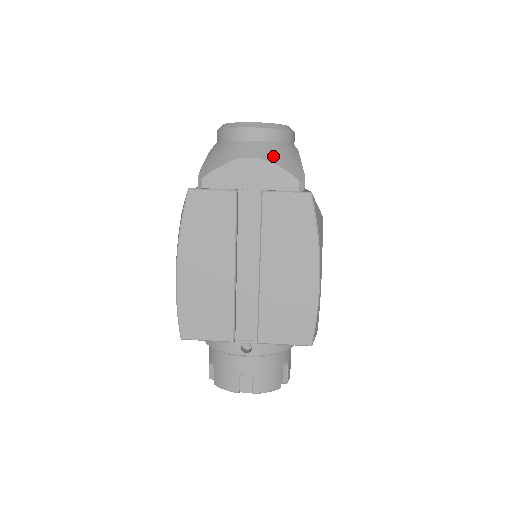
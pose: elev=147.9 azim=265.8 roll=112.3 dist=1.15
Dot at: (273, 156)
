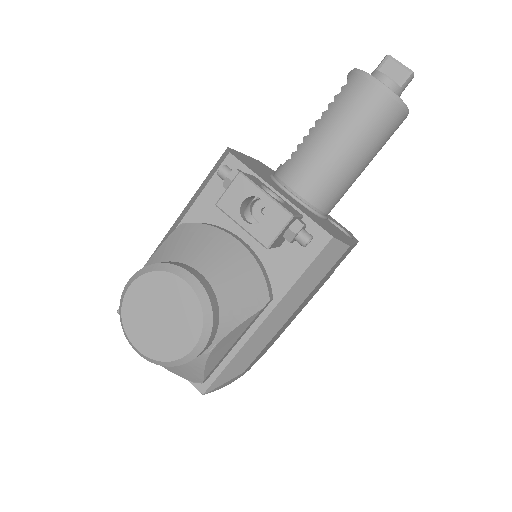
Dot at: (166, 367)
